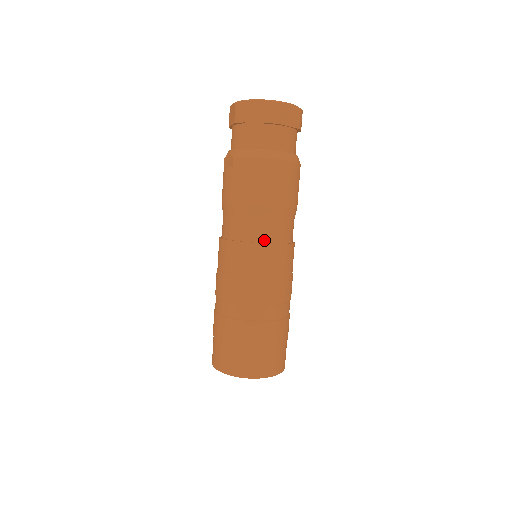
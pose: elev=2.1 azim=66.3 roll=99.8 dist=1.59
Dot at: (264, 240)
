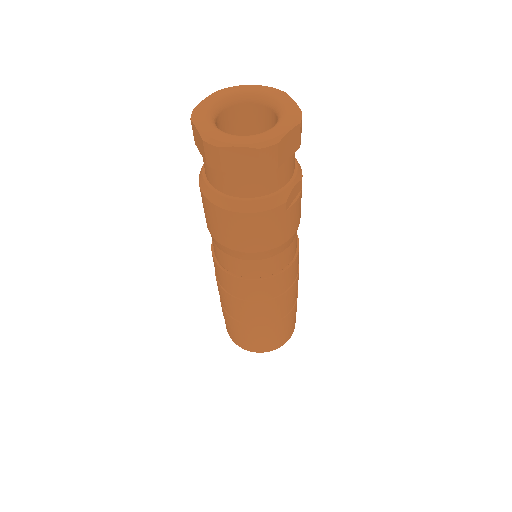
Dot at: (226, 267)
